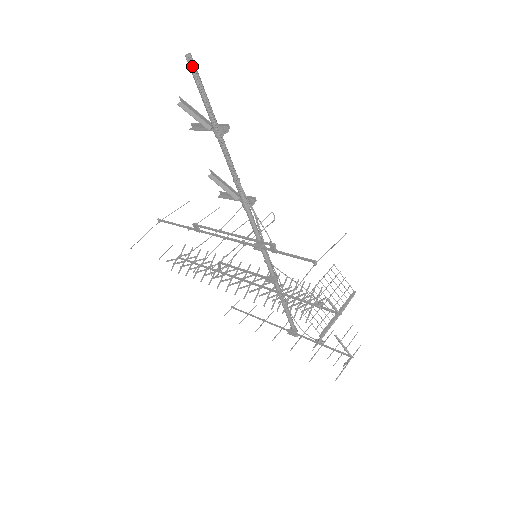
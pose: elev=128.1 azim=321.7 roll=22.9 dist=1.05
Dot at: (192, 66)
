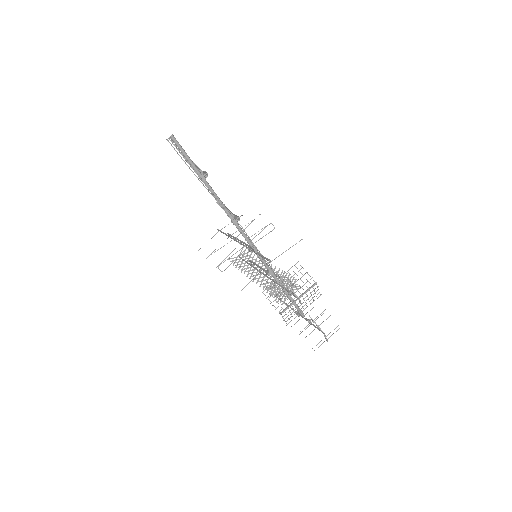
Dot at: (172, 143)
